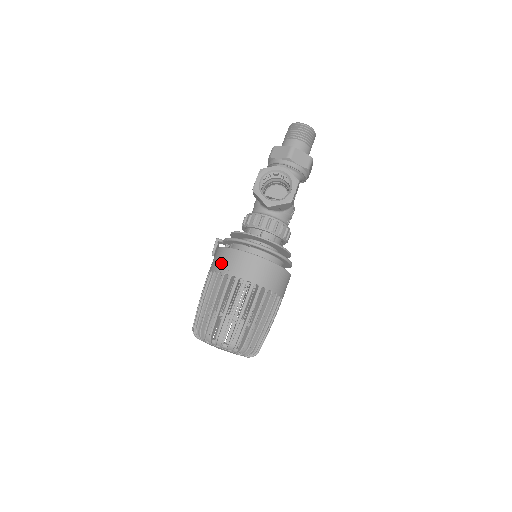
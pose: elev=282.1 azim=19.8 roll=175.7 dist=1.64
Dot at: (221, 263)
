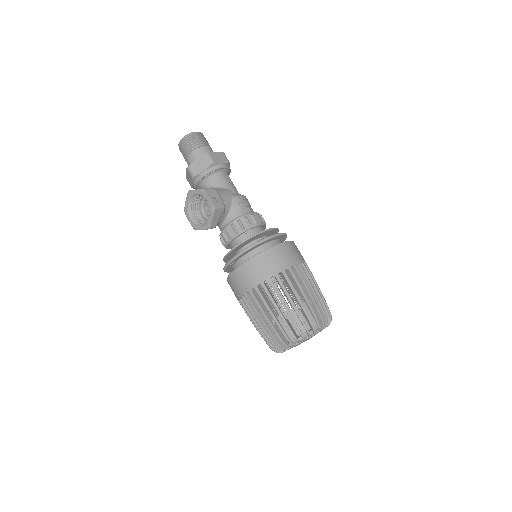
Dot at: (234, 294)
